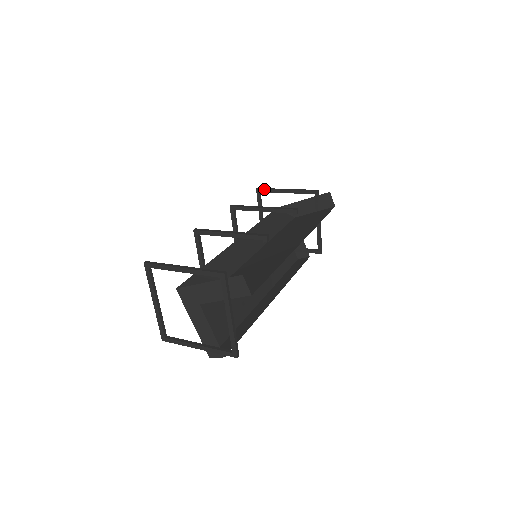
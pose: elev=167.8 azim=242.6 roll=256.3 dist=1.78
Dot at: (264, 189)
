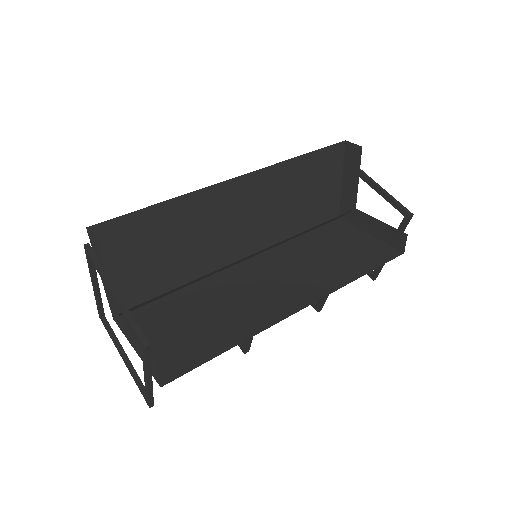
Dot at: occluded
